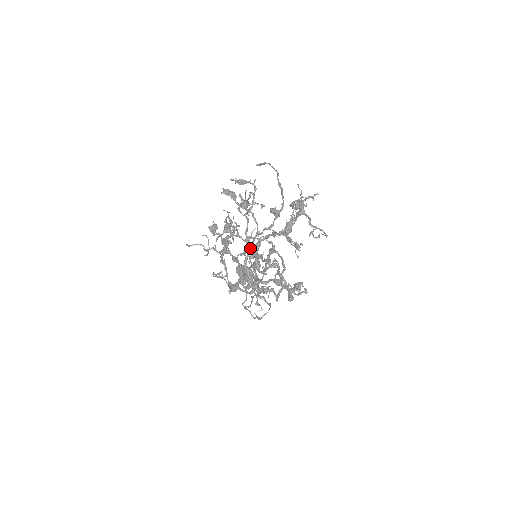
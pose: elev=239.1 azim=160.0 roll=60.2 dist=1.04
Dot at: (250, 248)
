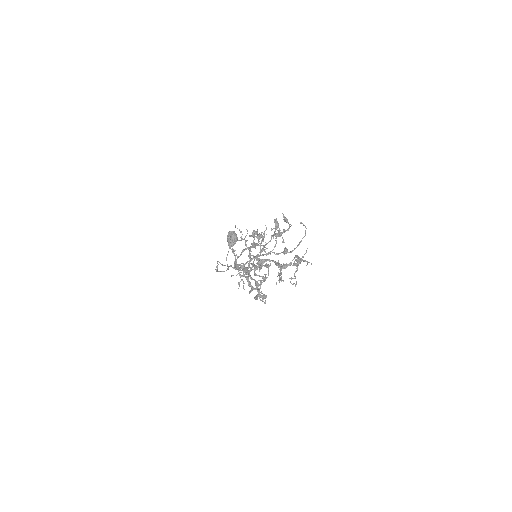
Dot at: (261, 259)
